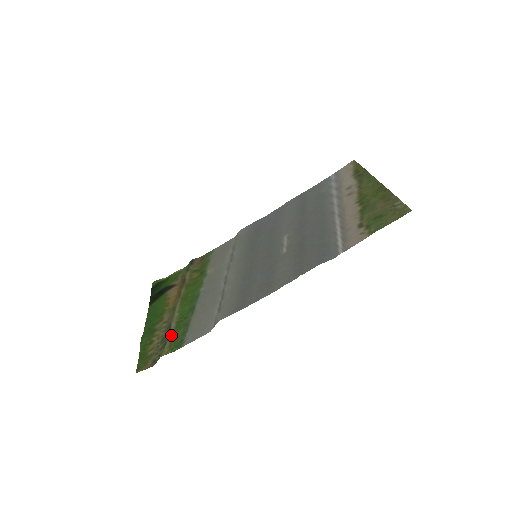
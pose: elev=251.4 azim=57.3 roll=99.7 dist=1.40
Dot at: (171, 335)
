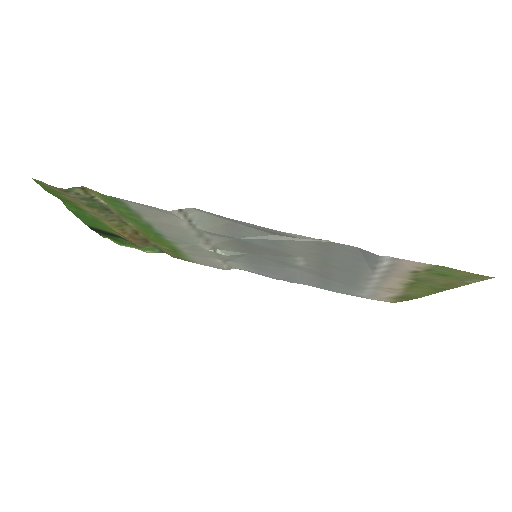
Dot at: (109, 204)
